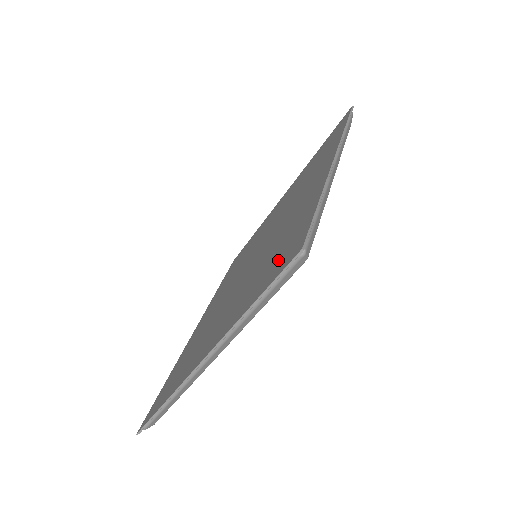
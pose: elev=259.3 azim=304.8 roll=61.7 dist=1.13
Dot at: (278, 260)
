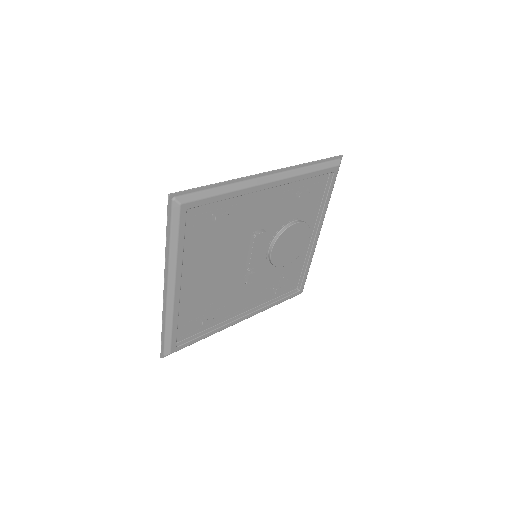
Dot at: (189, 217)
